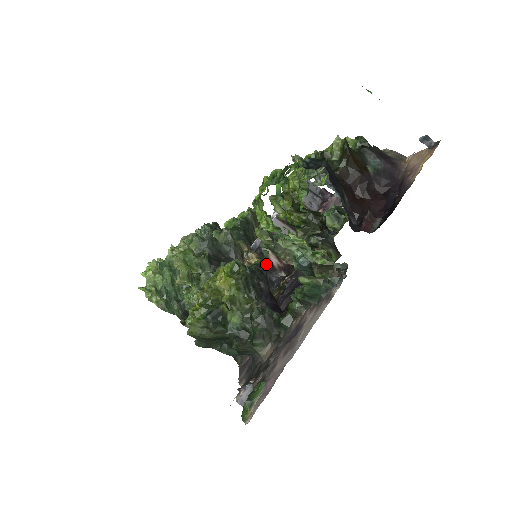
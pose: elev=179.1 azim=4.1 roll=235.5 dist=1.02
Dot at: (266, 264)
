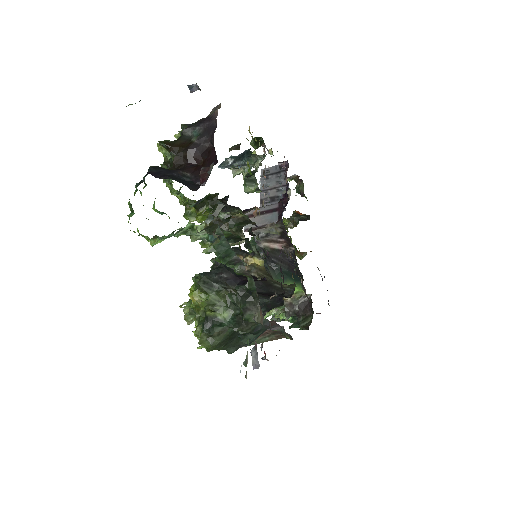
Dot at: (275, 254)
